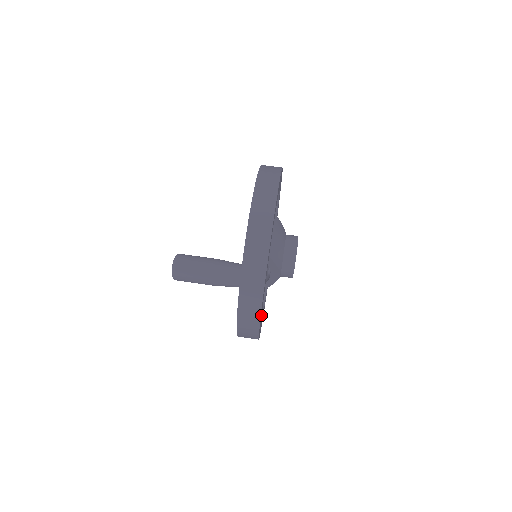
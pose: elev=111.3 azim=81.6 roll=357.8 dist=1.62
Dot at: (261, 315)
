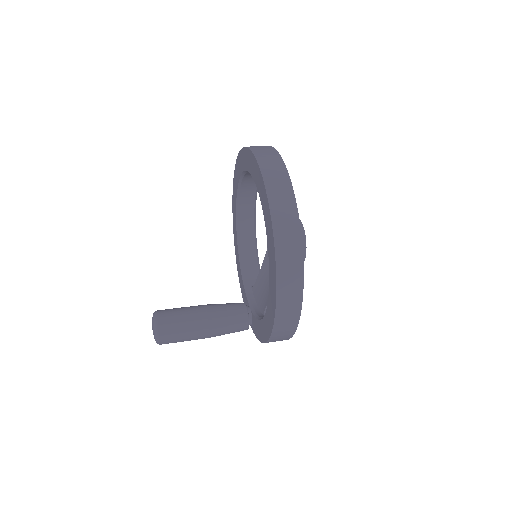
Dot at: occluded
